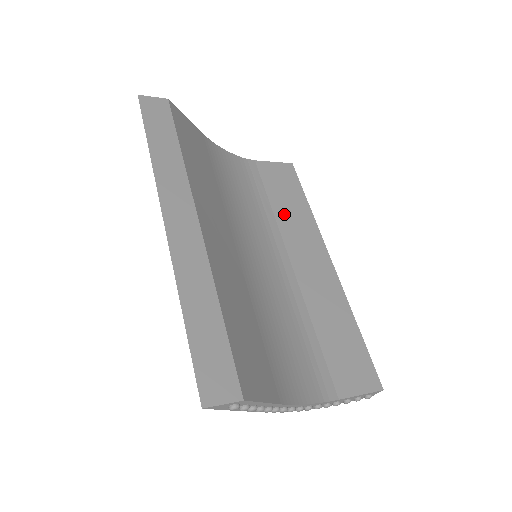
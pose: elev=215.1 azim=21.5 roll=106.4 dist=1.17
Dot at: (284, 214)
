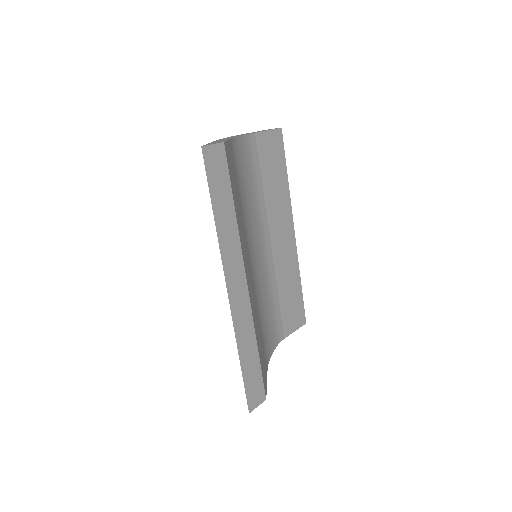
Dot at: (271, 194)
